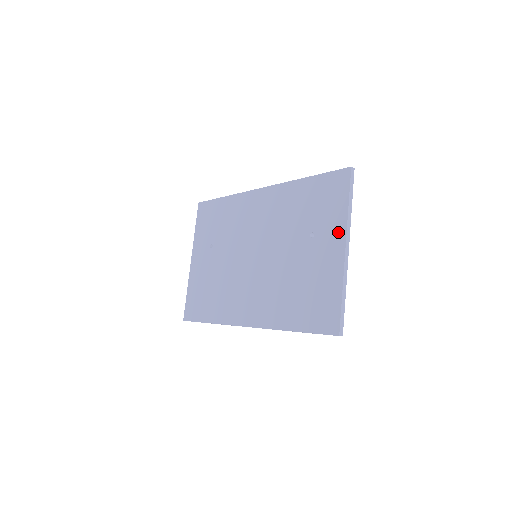
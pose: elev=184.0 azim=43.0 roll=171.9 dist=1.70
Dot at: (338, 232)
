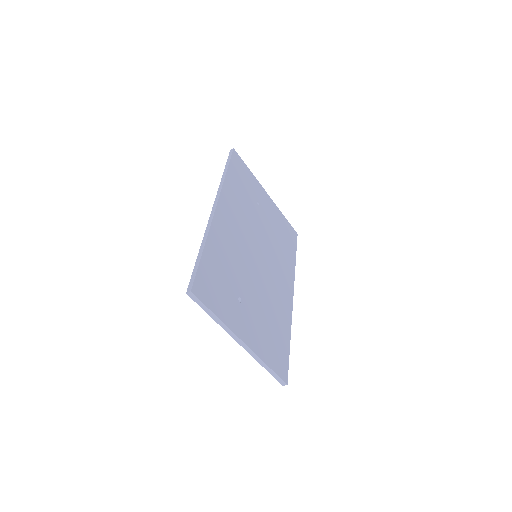
Dot at: occluded
